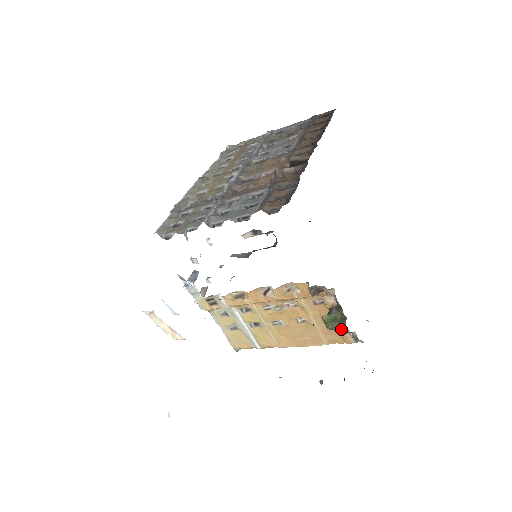
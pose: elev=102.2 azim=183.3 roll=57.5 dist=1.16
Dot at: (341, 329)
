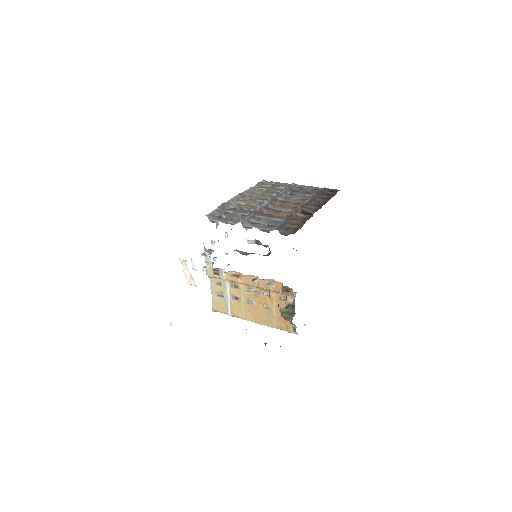
Dot at: (289, 320)
